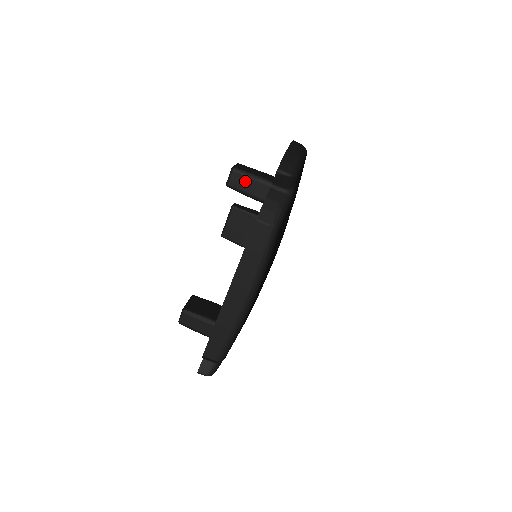
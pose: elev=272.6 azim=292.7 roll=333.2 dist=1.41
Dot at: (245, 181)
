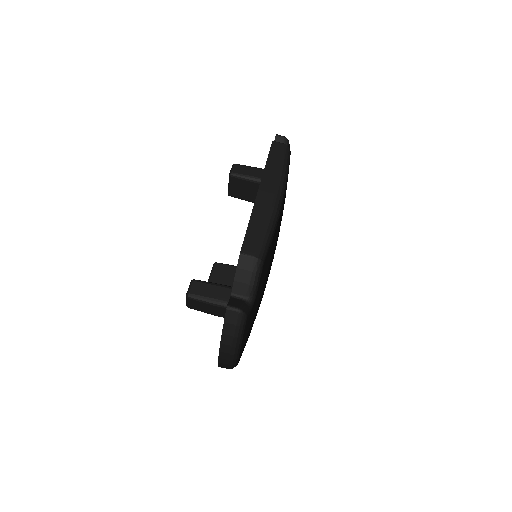
Dot at: (245, 169)
